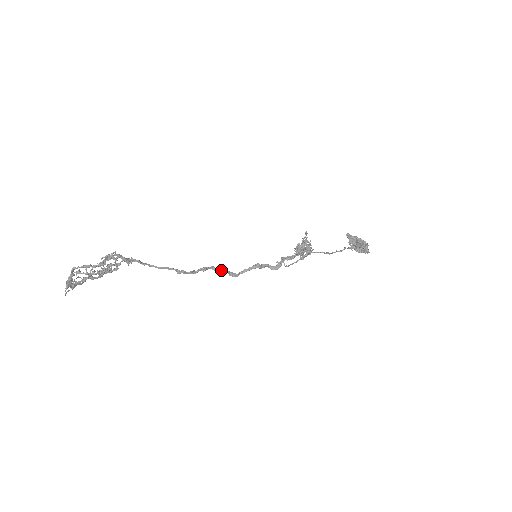
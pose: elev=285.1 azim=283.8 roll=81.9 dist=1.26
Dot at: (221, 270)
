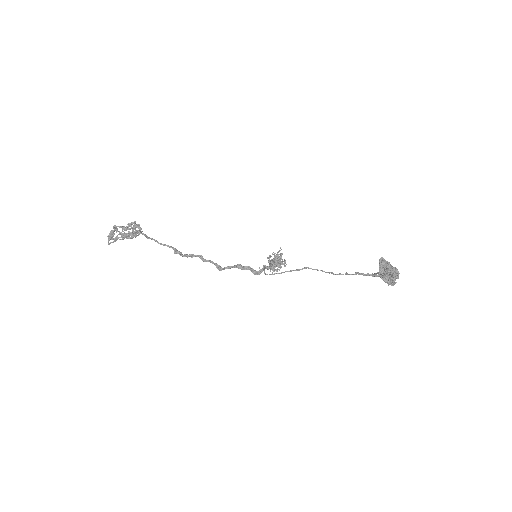
Dot at: (208, 260)
